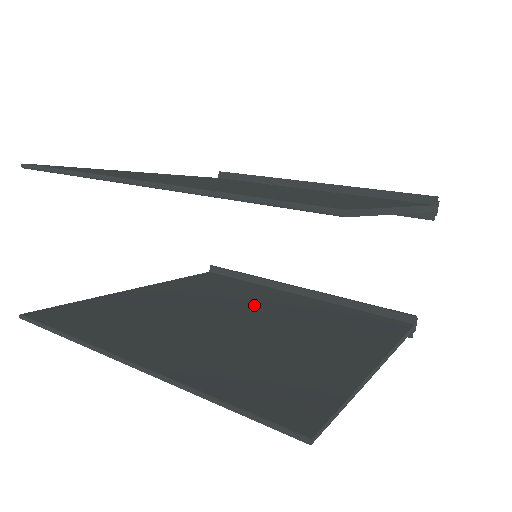
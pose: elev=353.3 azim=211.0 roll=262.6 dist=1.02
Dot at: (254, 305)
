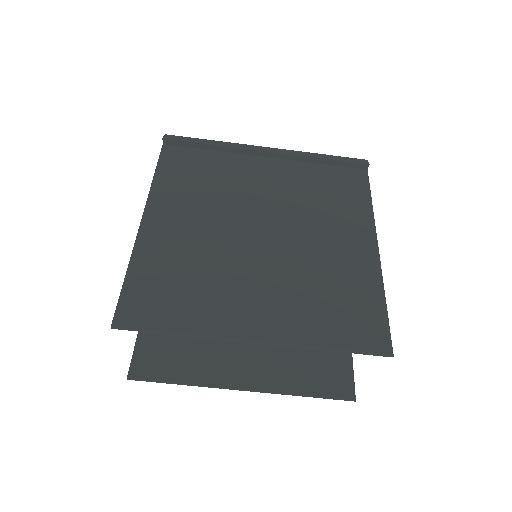
Dot at: occluded
